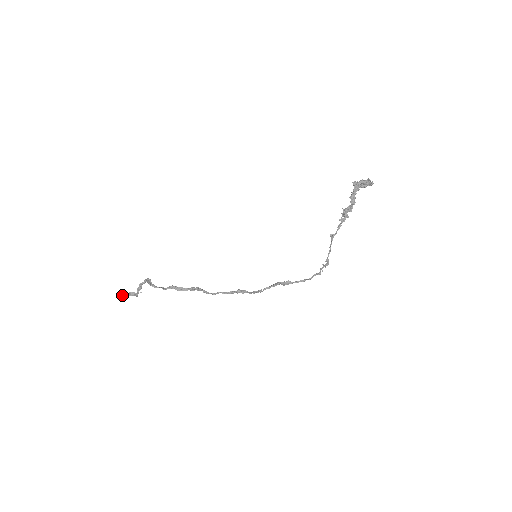
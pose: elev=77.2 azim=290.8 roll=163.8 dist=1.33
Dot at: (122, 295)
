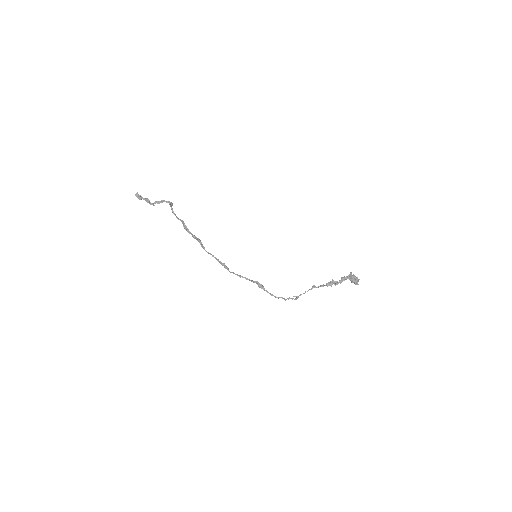
Dot at: (139, 195)
